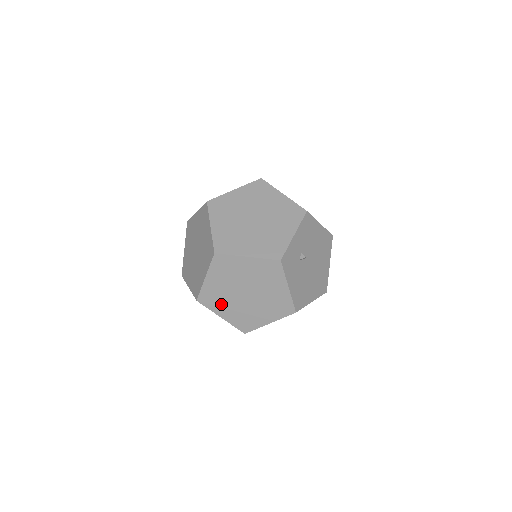
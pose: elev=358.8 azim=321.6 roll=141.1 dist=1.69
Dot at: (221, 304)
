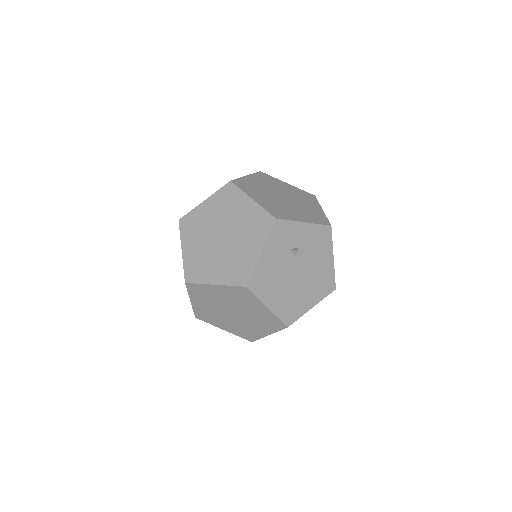
Dot at: (194, 236)
